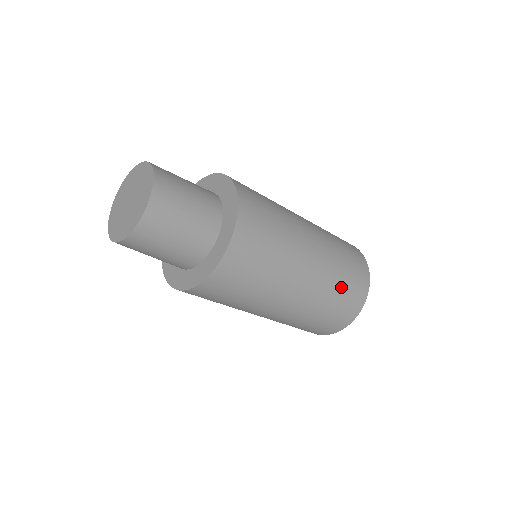
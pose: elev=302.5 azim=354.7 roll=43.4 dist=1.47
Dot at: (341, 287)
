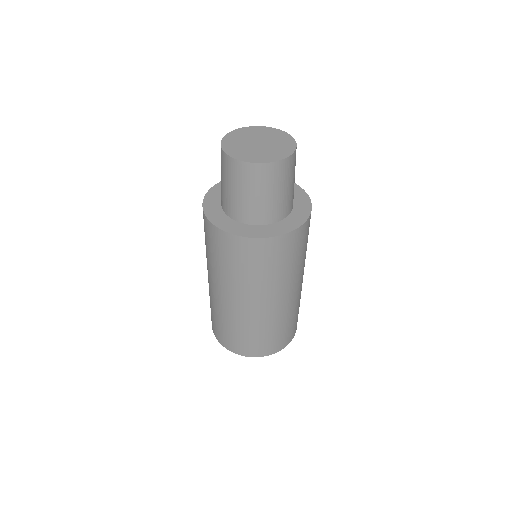
Dot at: occluded
